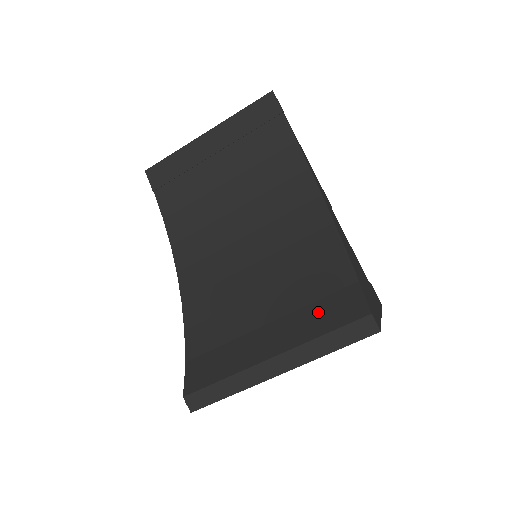
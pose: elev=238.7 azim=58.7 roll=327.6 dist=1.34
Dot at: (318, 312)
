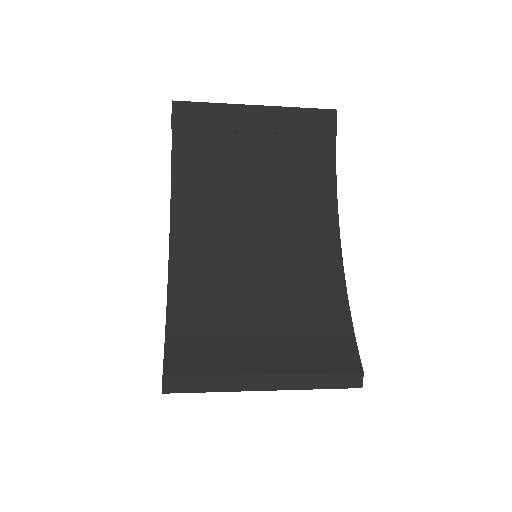
Dot at: (316, 348)
